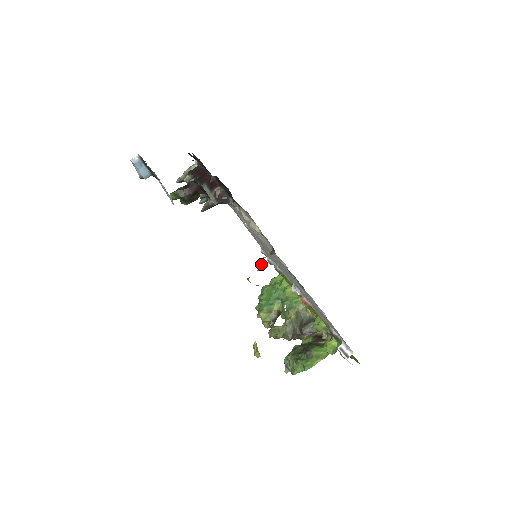
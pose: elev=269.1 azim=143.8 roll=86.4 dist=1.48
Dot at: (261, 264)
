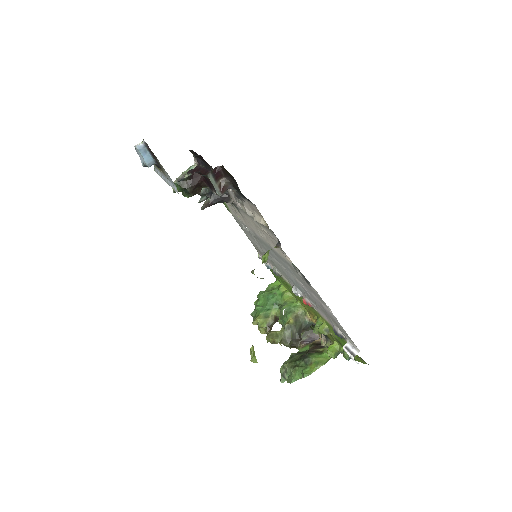
Dot at: (266, 257)
